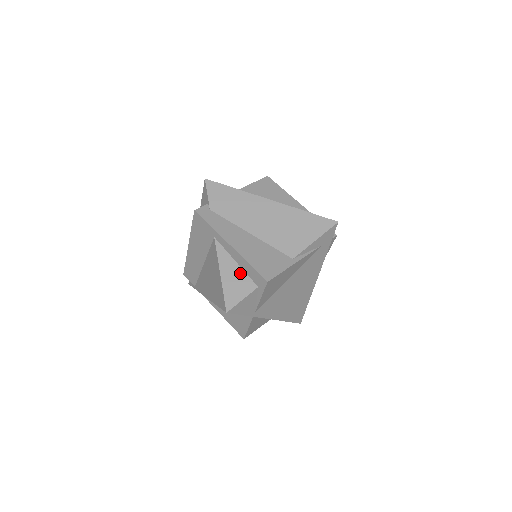
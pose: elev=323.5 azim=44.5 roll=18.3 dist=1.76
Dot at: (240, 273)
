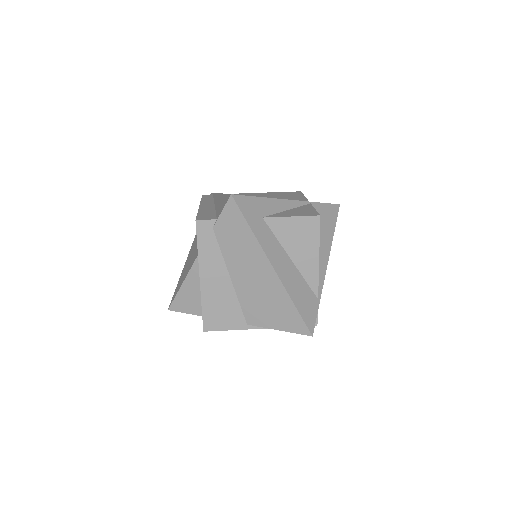
Dot at: (198, 296)
